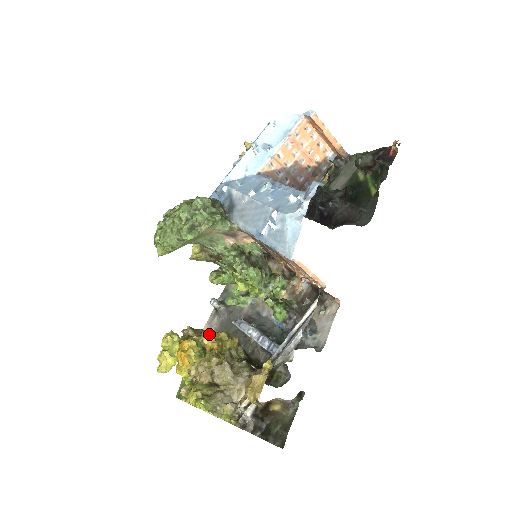
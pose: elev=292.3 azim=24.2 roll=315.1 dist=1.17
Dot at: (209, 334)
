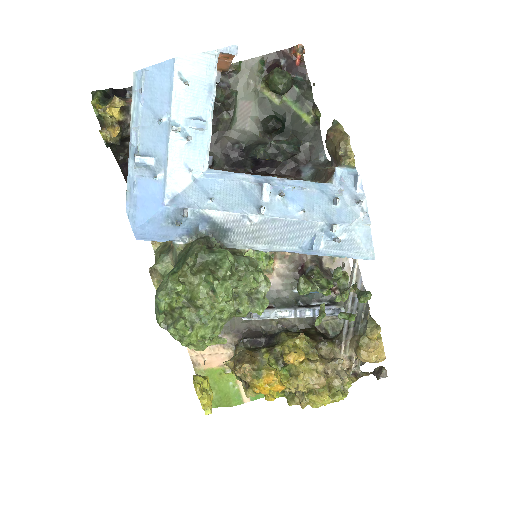
Dot at: (292, 355)
